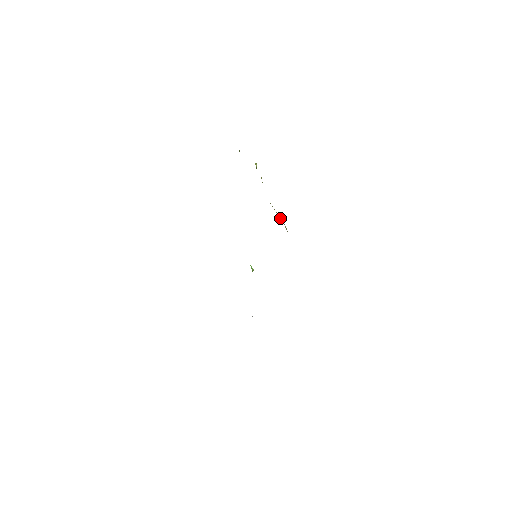
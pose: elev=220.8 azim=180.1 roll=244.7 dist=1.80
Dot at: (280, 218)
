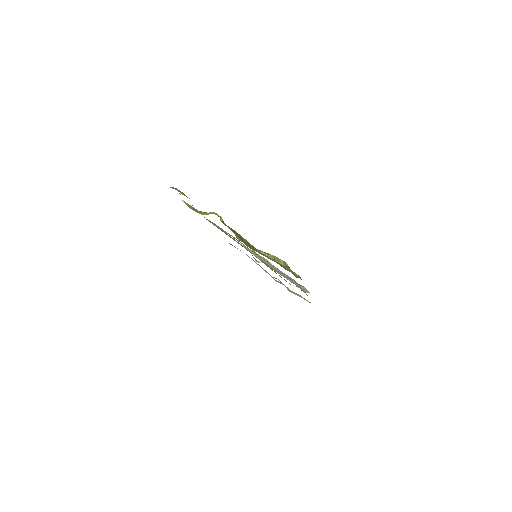
Dot at: occluded
